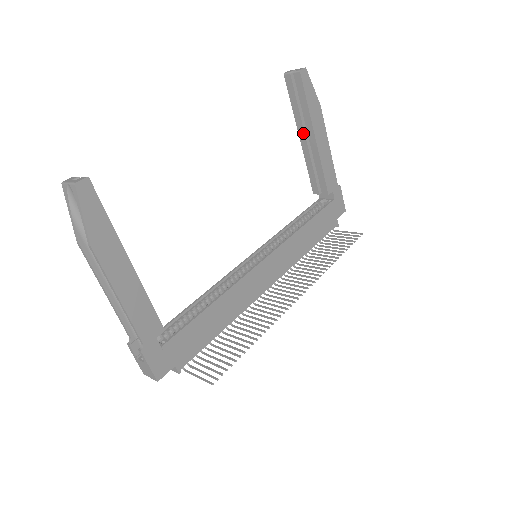
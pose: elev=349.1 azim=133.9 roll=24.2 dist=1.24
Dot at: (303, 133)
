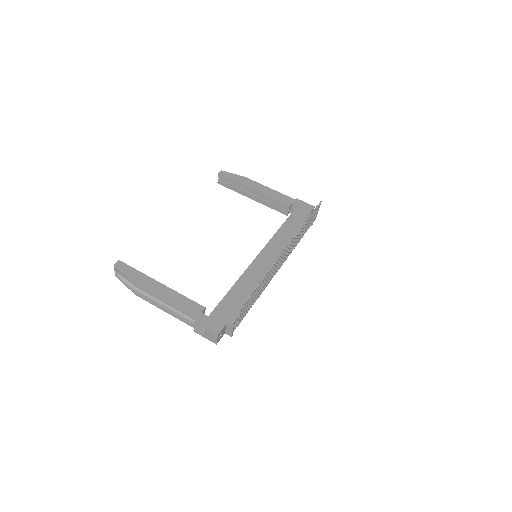
Dot at: (249, 195)
